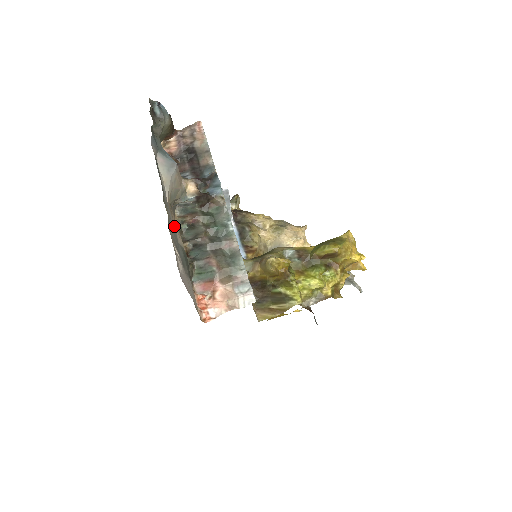
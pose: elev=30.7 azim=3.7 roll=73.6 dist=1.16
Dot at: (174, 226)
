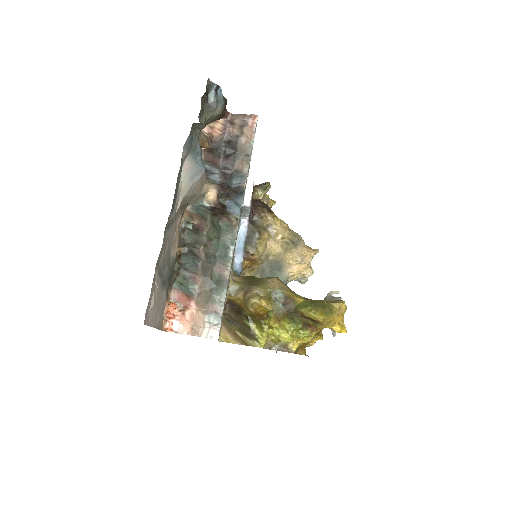
Dot at: (172, 241)
